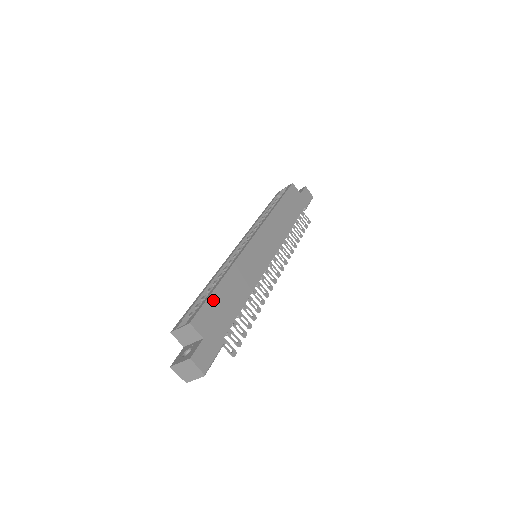
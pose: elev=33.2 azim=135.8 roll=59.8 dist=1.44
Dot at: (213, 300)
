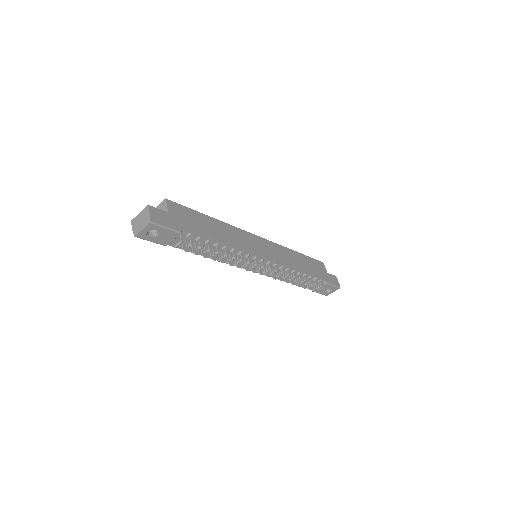
Dot at: (195, 214)
